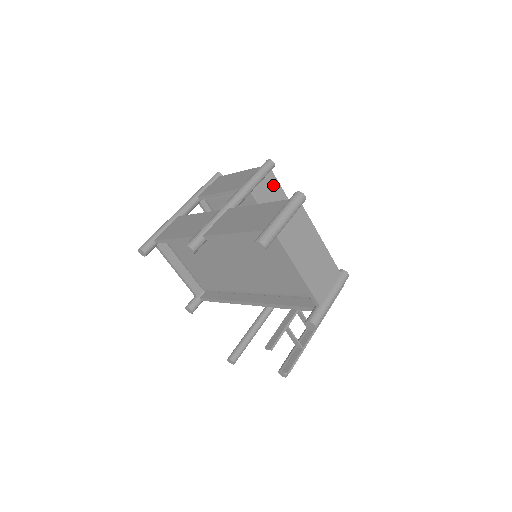
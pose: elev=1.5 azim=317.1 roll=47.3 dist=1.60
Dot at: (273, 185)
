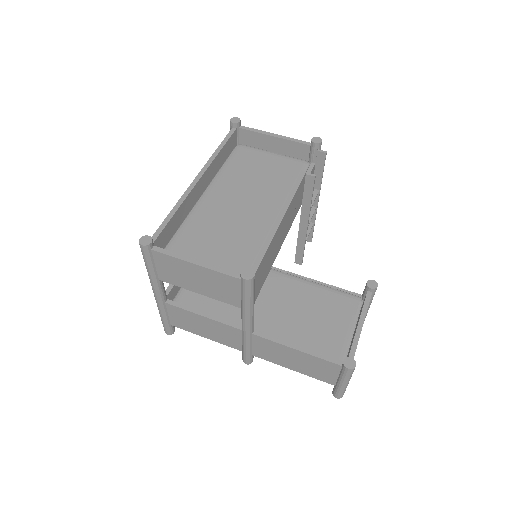
Dot at: (259, 270)
